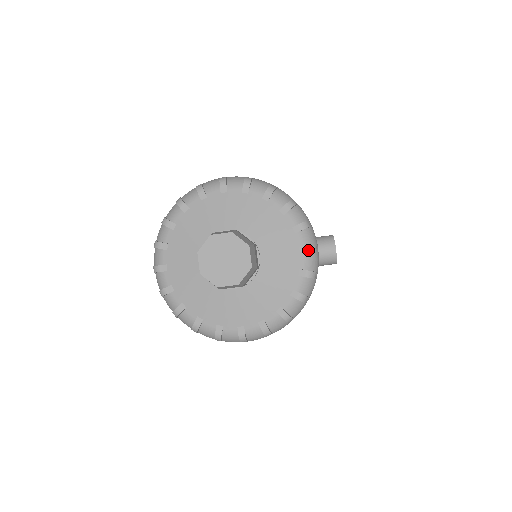
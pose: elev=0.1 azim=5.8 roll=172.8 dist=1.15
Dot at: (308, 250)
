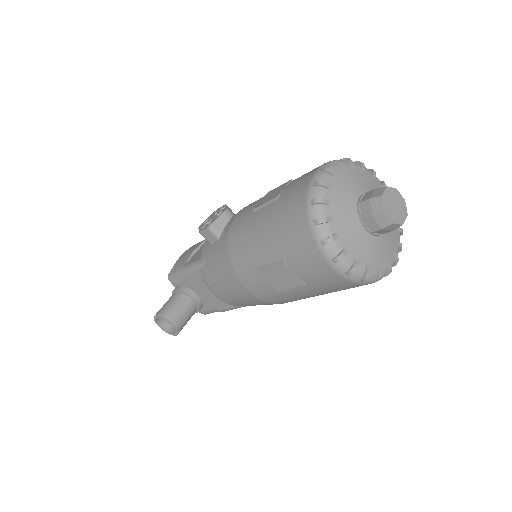
Dot at: (385, 185)
